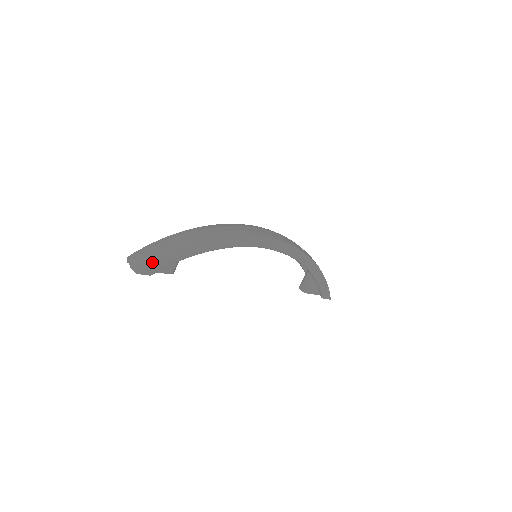
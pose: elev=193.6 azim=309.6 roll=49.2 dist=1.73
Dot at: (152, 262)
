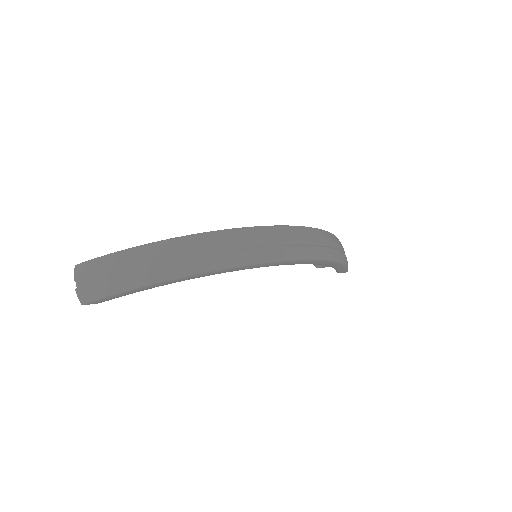
Dot at: (103, 296)
